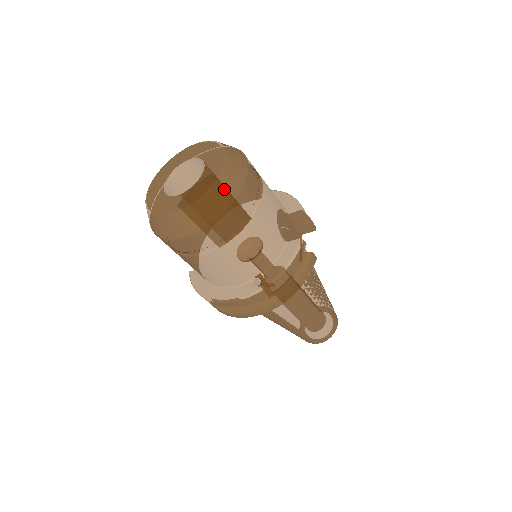
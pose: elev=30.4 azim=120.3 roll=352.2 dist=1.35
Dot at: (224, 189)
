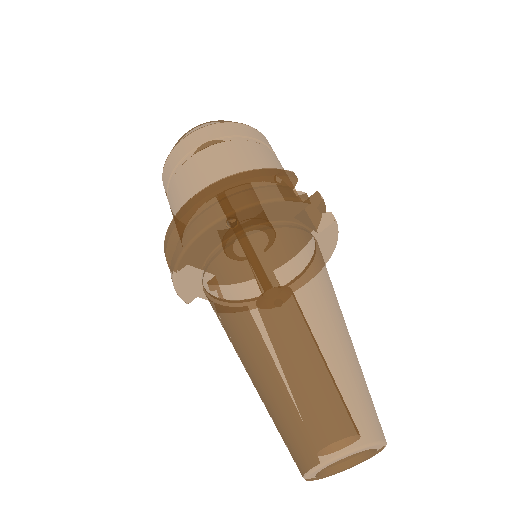
Dot at: (228, 121)
